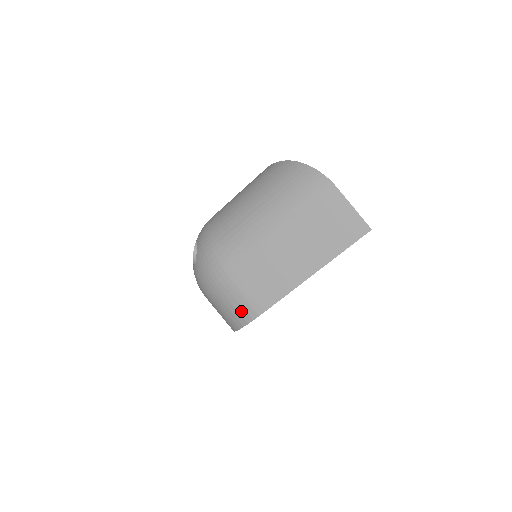
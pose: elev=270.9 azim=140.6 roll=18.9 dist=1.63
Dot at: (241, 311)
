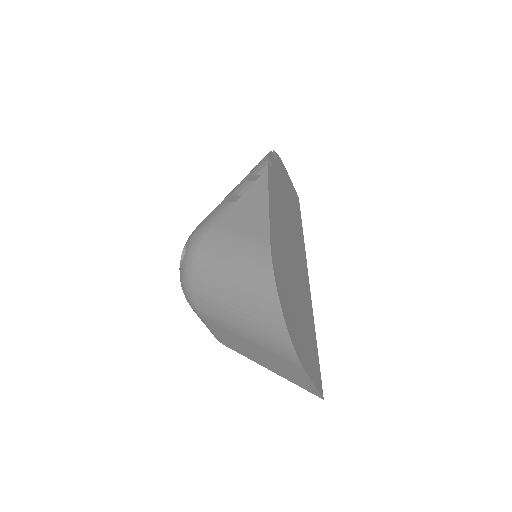
Dot at: occluded
